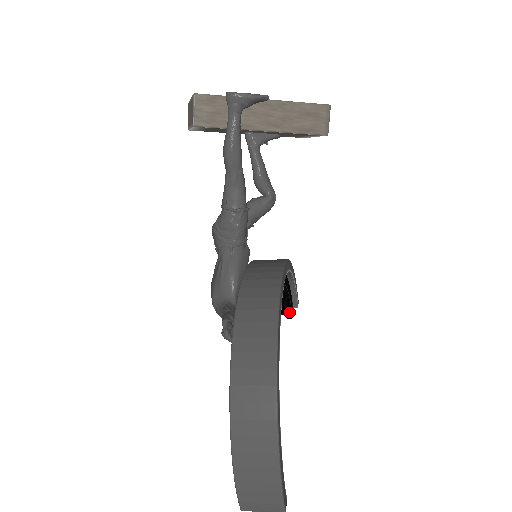
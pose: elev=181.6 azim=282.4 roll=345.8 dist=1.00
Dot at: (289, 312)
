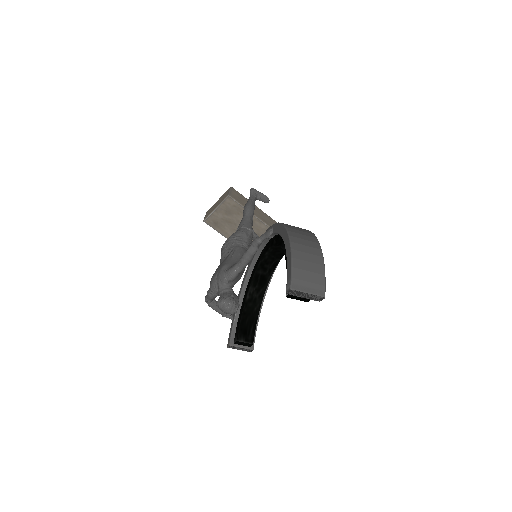
Dot at: (252, 340)
